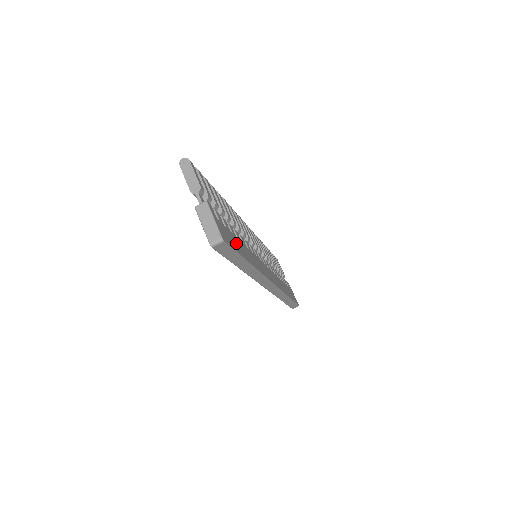
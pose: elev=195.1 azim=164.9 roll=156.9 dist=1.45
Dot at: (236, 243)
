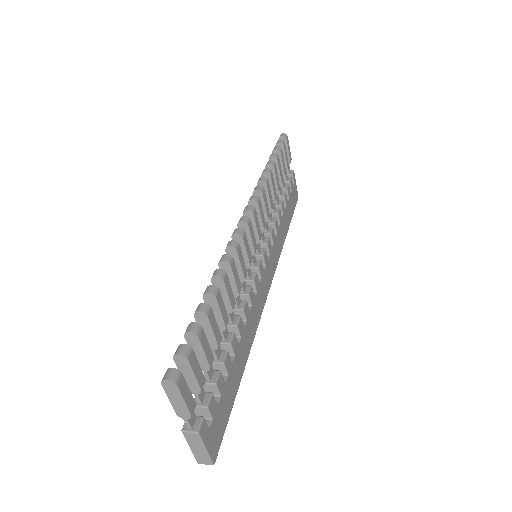
Dot at: (230, 389)
